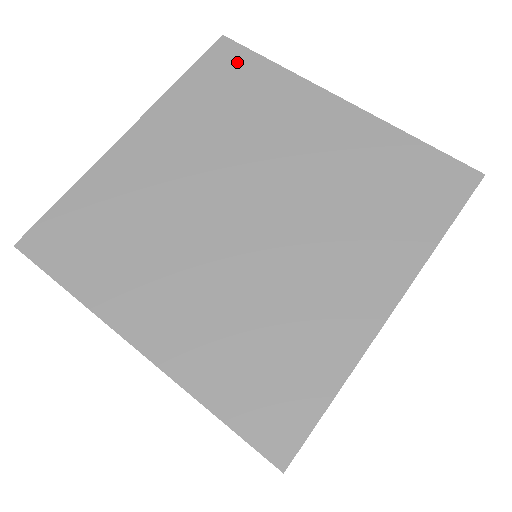
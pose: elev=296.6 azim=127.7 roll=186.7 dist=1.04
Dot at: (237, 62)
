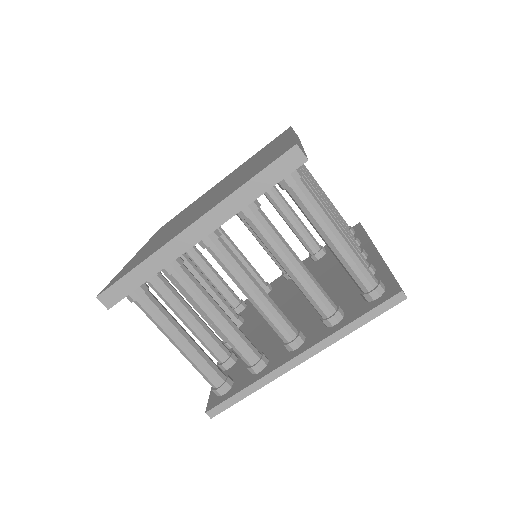
Dot at: occluded
